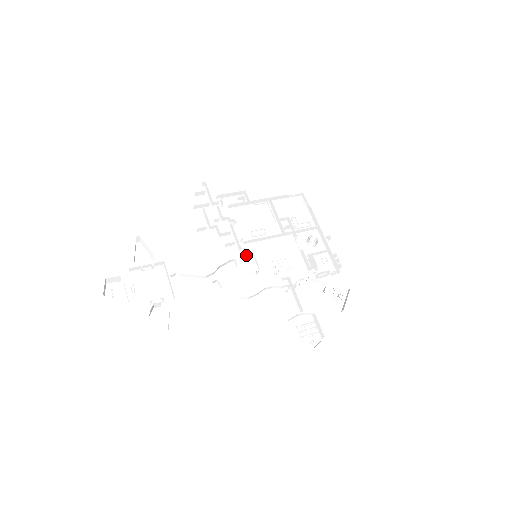
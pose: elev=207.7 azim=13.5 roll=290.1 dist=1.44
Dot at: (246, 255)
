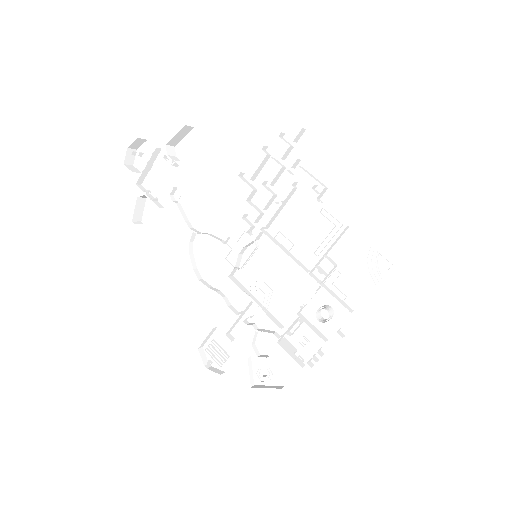
Dot at: (256, 243)
